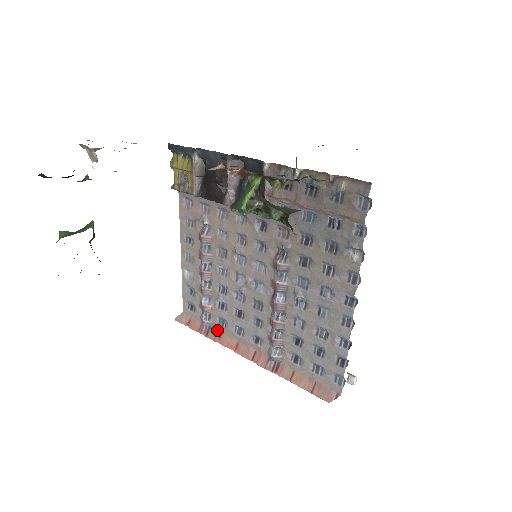
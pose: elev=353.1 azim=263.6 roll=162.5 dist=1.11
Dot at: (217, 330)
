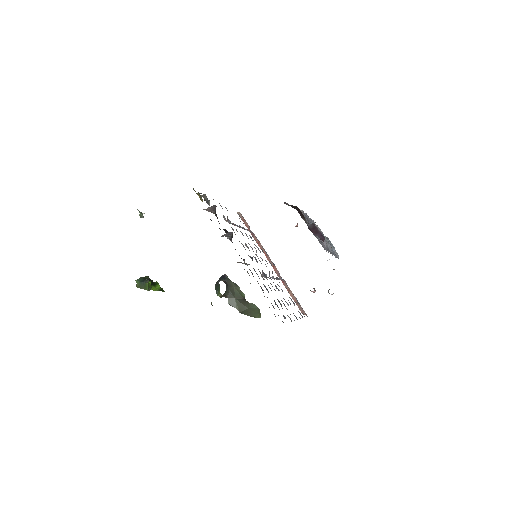
Dot at: occluded
